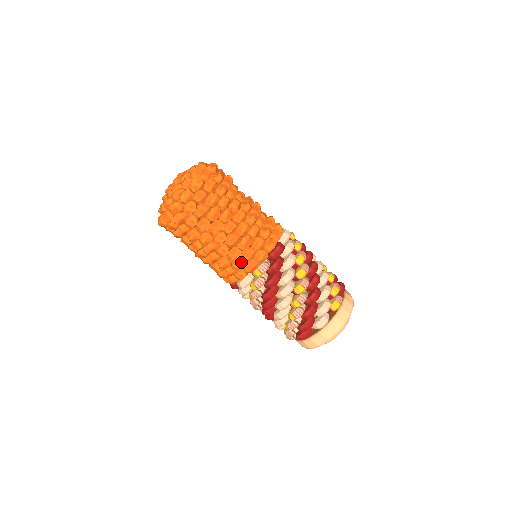
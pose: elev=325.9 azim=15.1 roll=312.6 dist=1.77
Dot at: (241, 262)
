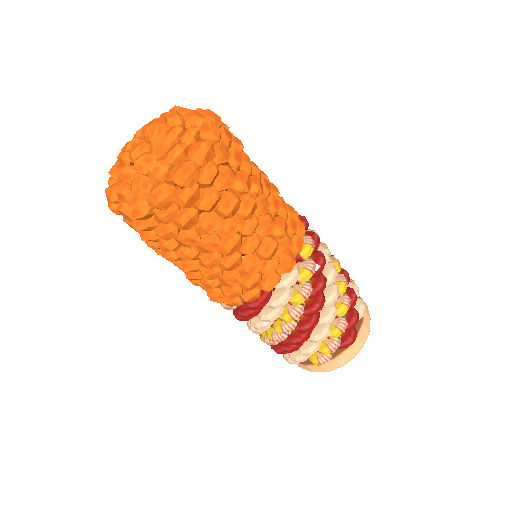
Dot at: (289, 238)
